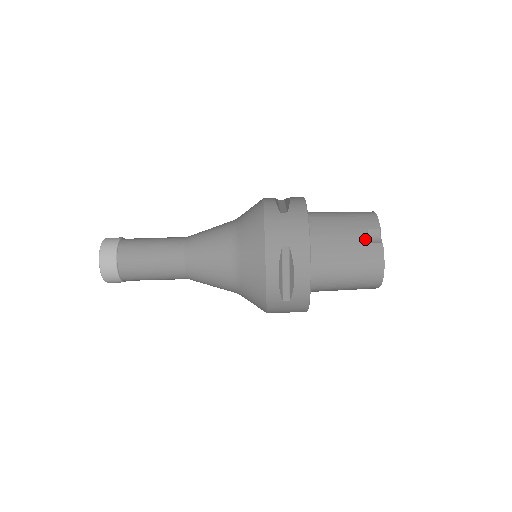
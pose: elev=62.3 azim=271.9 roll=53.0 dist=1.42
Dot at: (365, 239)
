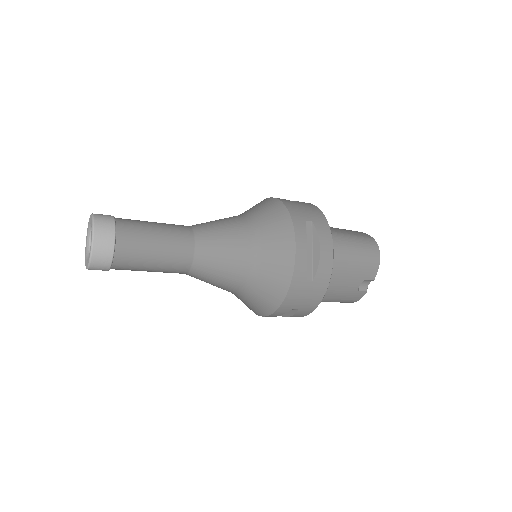
Dot at: (357, 288)
